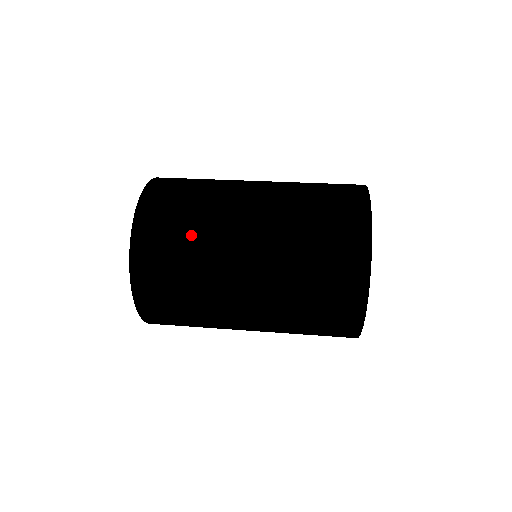
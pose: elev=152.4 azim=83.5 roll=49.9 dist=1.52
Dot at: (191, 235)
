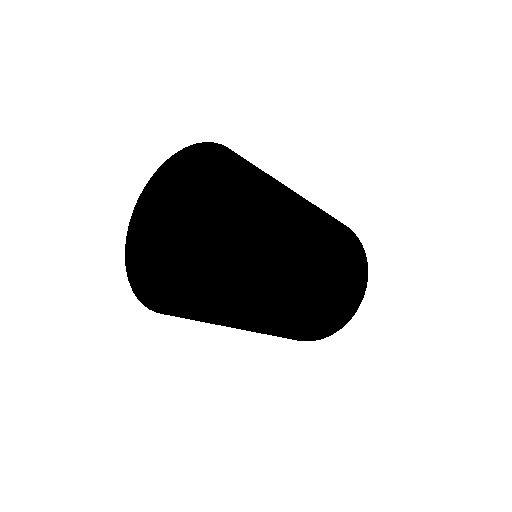
Dot at: occluded
